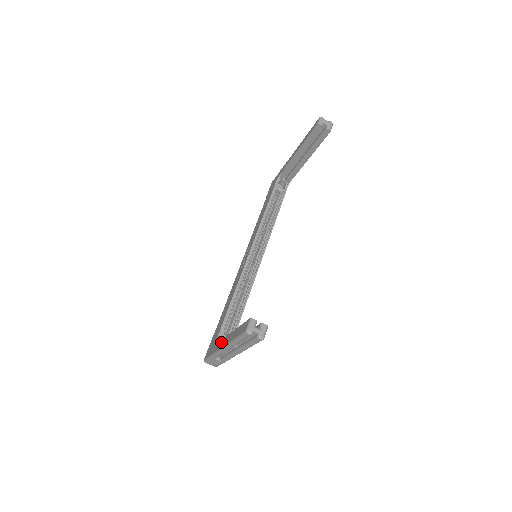
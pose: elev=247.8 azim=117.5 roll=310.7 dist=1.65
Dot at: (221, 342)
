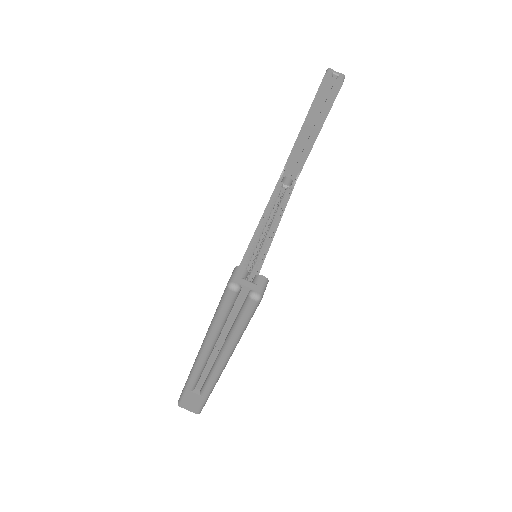
Dot at: occluded
